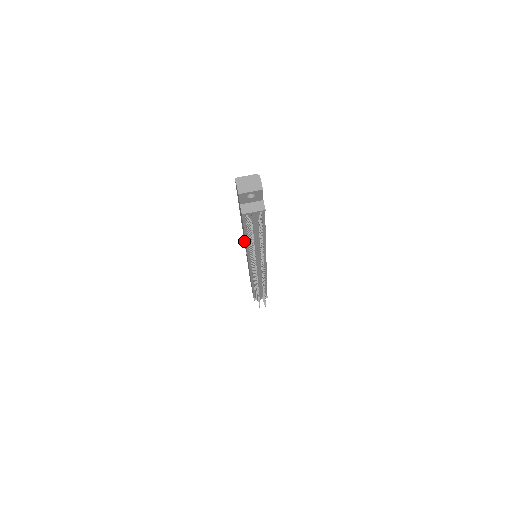
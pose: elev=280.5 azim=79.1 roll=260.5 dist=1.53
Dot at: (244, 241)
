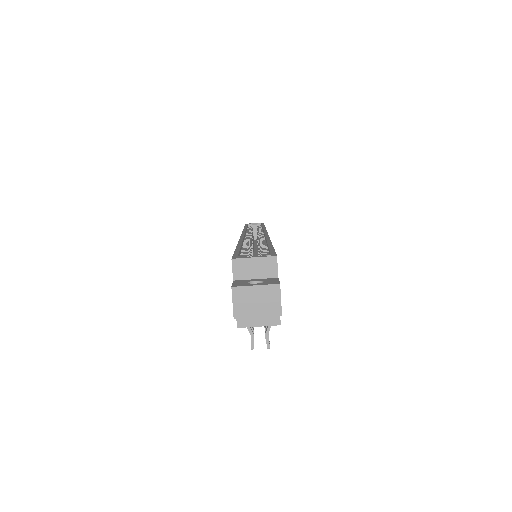
Dot at: occluded
